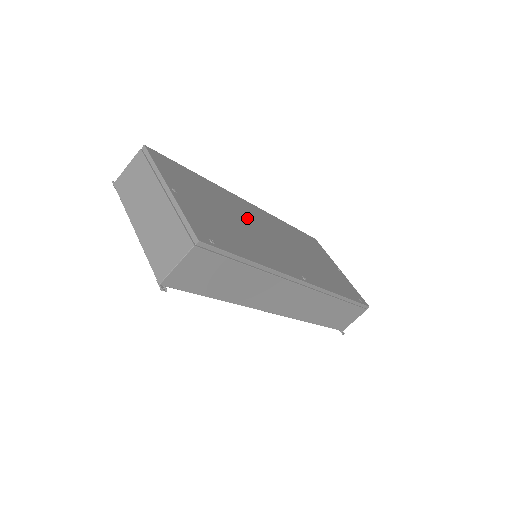
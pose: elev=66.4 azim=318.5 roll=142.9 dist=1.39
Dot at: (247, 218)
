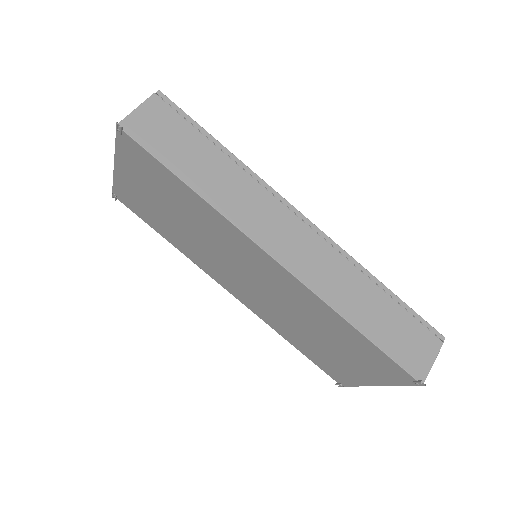
Dot at: occluded
